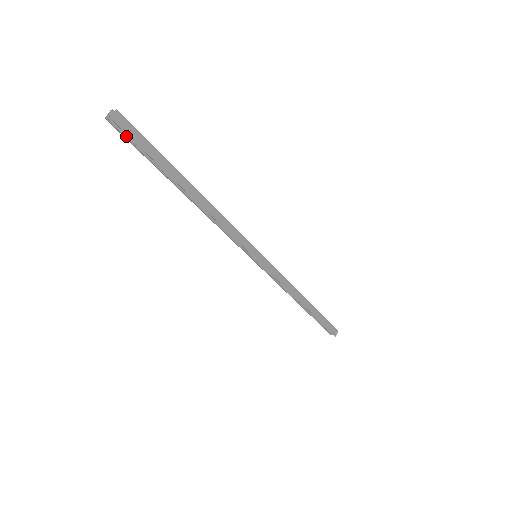
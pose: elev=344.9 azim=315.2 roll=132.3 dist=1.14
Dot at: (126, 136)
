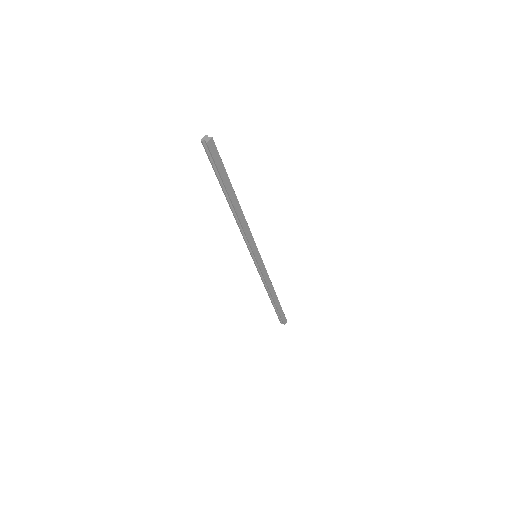
Dot at: (209, 155)
